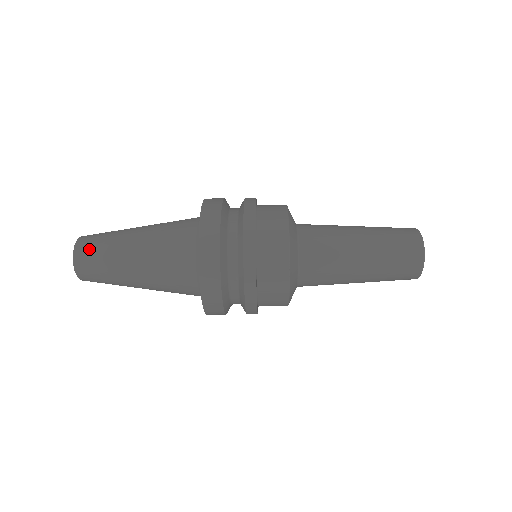
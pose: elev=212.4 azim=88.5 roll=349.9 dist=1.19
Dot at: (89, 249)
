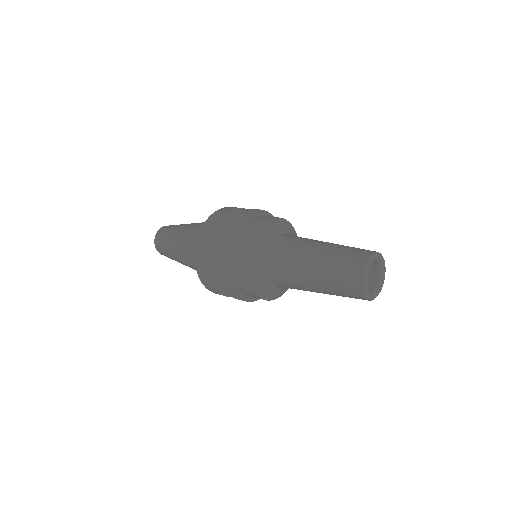
Dot at: (162, 252)
